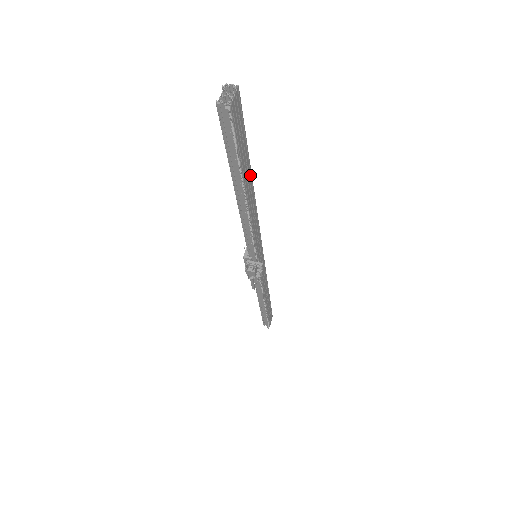
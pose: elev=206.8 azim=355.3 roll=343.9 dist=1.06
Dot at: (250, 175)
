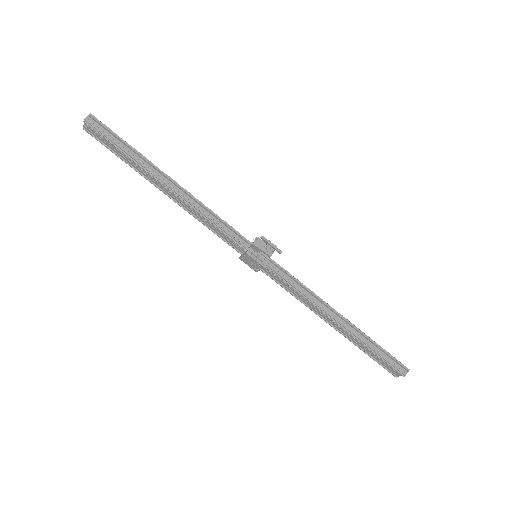
Dot at: occluded
